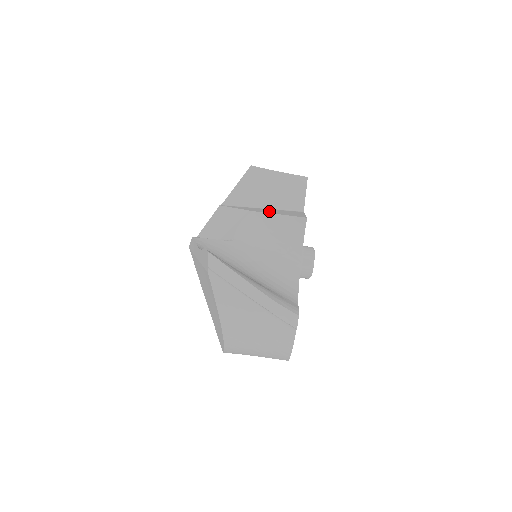
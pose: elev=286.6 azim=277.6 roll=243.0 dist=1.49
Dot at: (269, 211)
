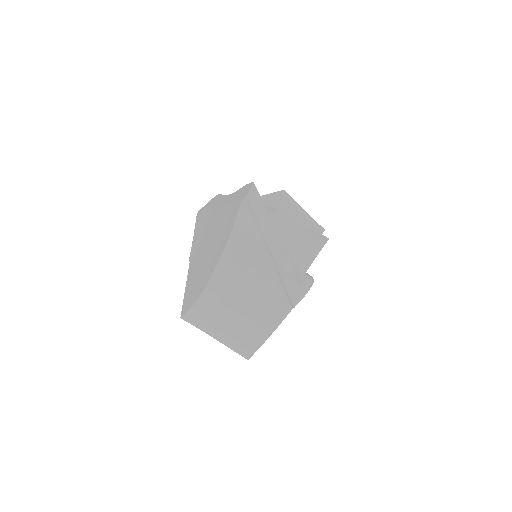
Dot at: occluded
